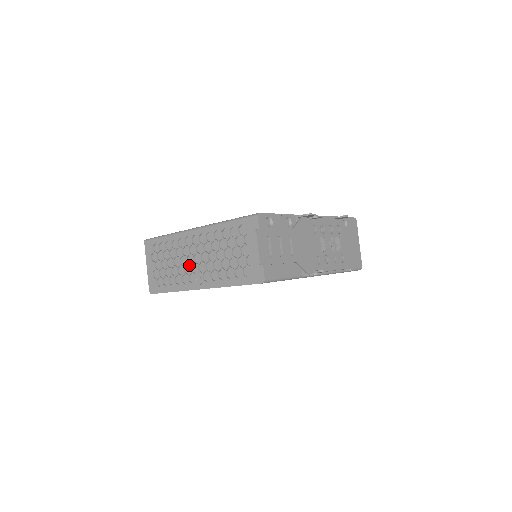
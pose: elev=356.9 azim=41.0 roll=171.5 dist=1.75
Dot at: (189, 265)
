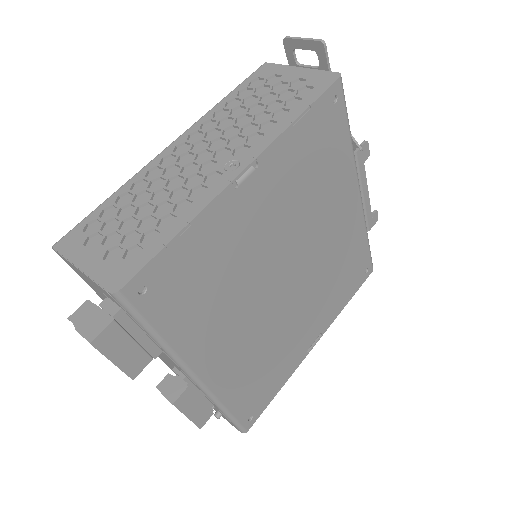
Dot at: (193, 172)
